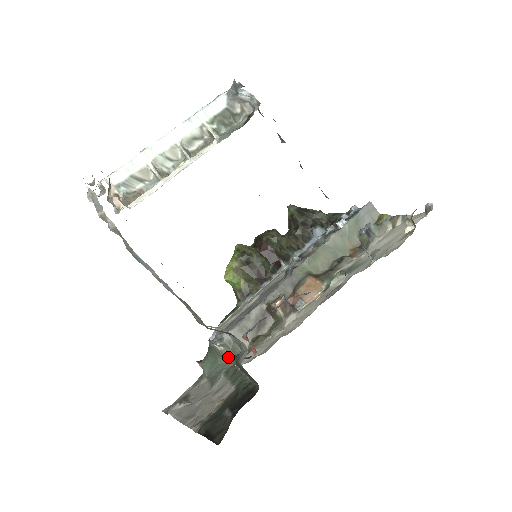
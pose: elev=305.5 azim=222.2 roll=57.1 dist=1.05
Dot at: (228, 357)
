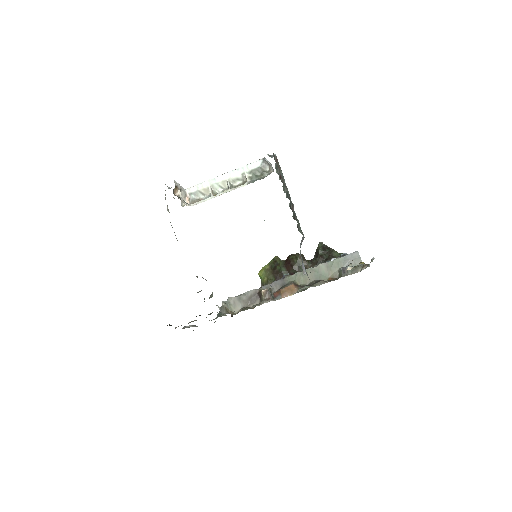
Dot at: occluded
